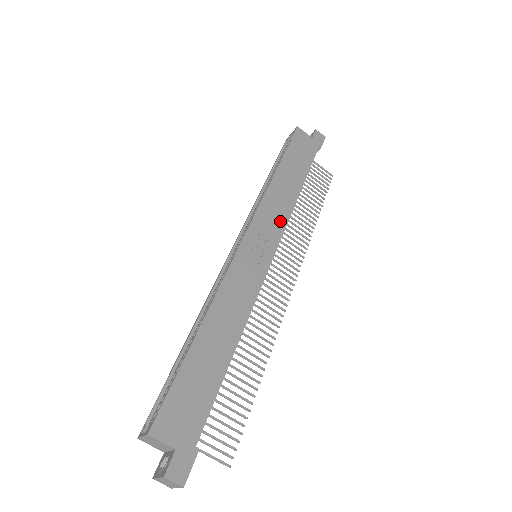
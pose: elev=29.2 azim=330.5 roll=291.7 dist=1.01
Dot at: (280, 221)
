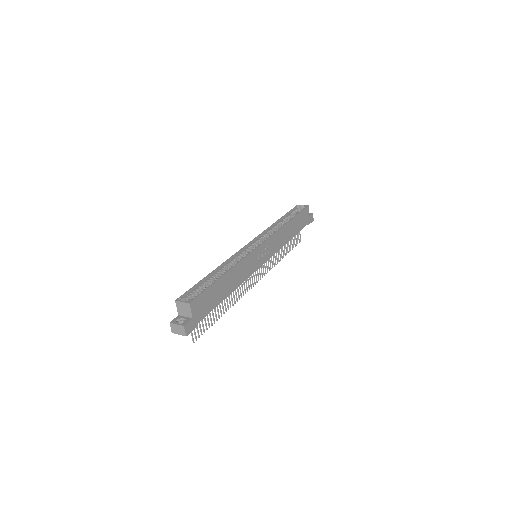
Dot at: (276, 248)
